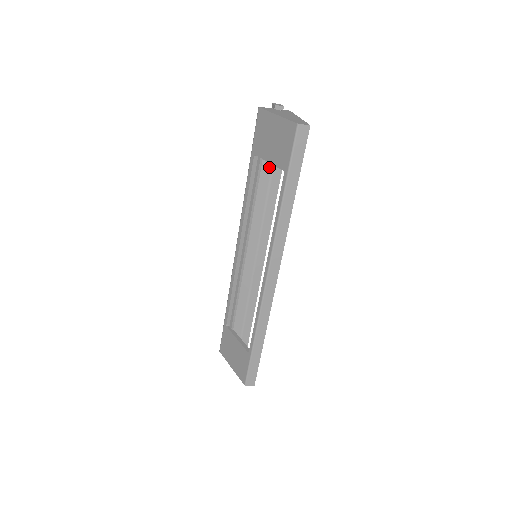
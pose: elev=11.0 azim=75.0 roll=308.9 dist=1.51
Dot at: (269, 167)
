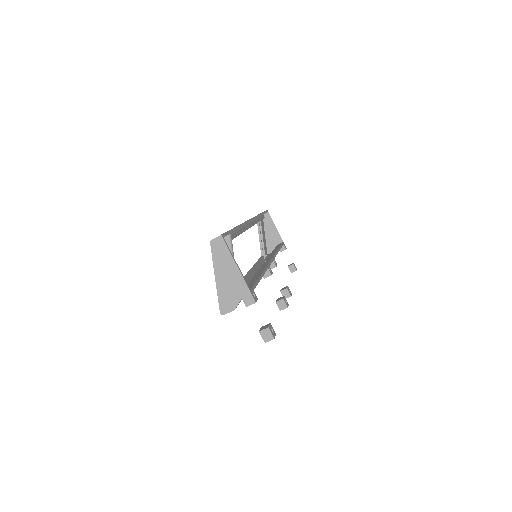
Dot at: occluded
